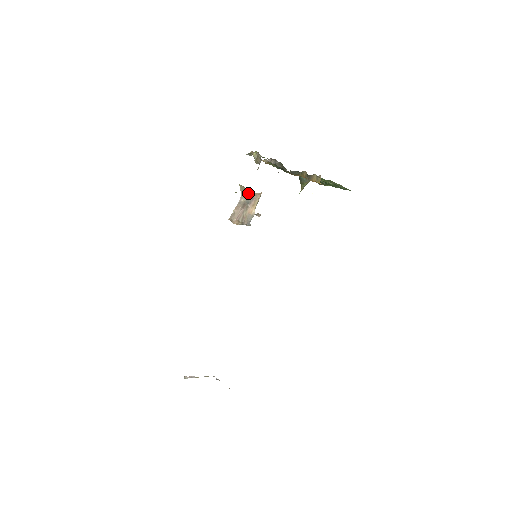
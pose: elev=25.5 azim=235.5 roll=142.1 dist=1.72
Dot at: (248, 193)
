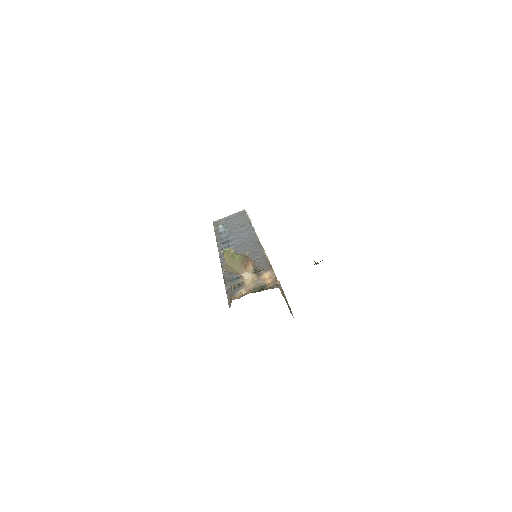
Dot at: (233, 273)
